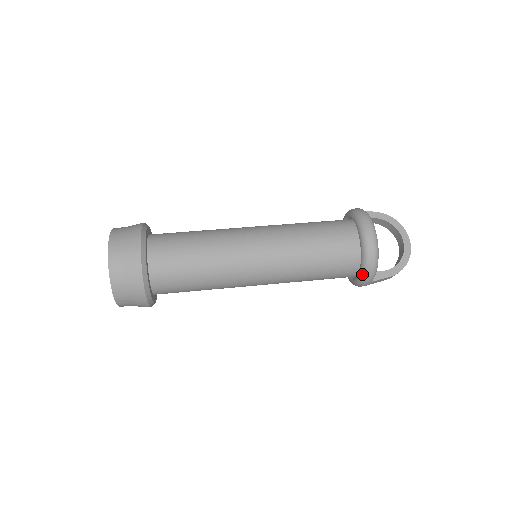
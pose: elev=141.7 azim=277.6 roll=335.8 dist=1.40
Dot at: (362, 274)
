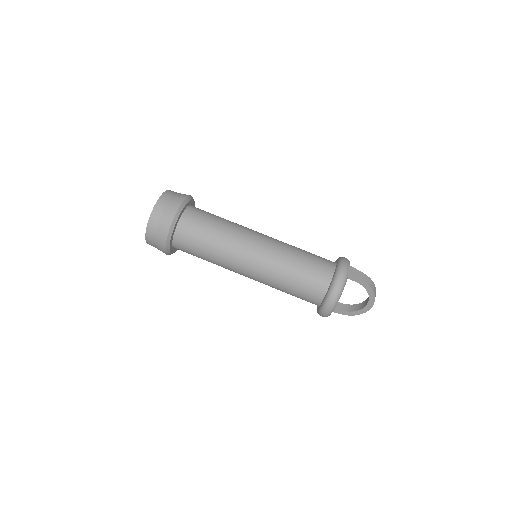
Dot at: occluded
